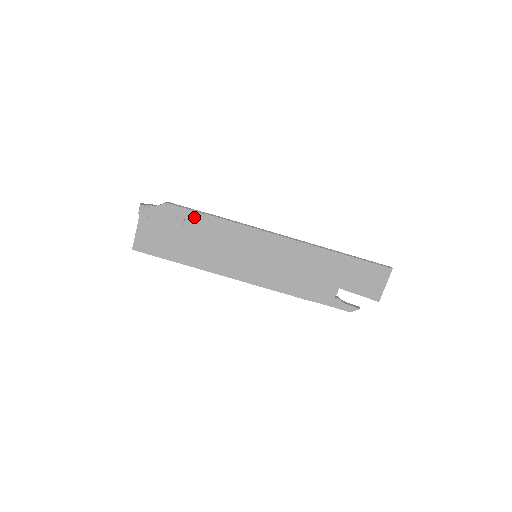
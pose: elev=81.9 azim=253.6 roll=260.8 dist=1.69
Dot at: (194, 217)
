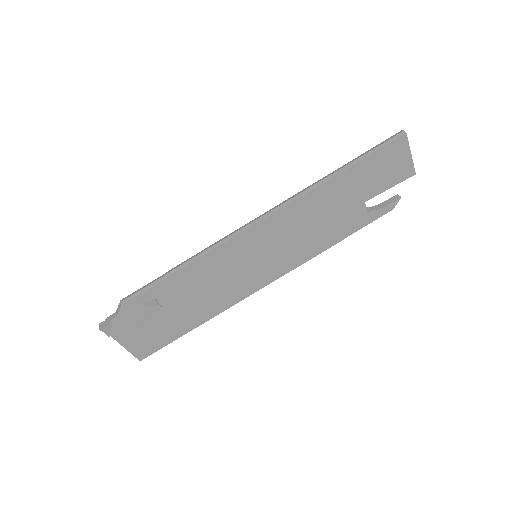
Dot at: (161, 289)
